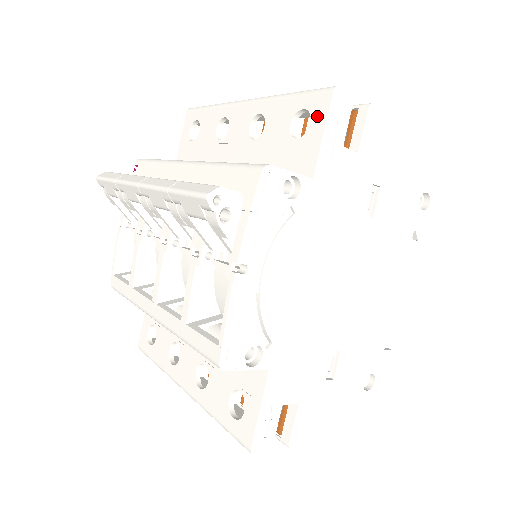
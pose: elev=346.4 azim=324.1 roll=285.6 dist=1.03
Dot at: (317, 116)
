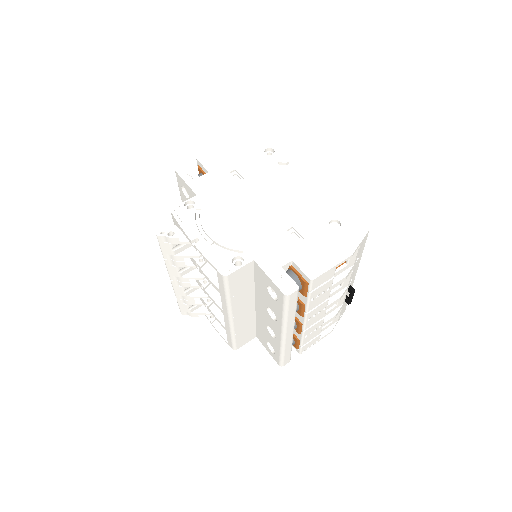
Dot at: (182, 182)
